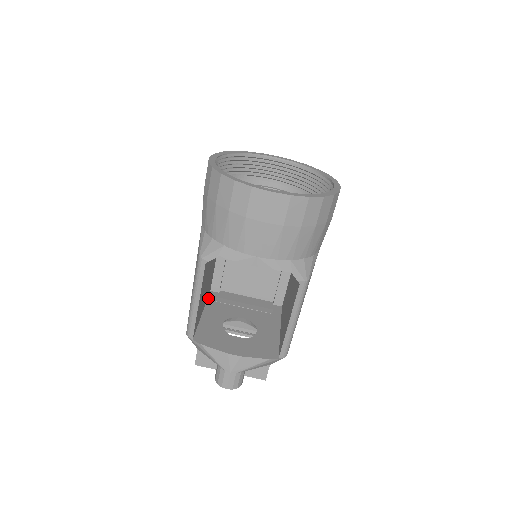
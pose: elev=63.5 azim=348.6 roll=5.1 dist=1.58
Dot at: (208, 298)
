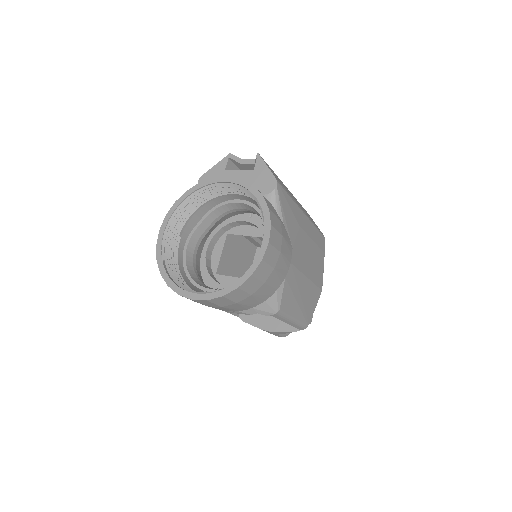
Dot at: (254, 259)
